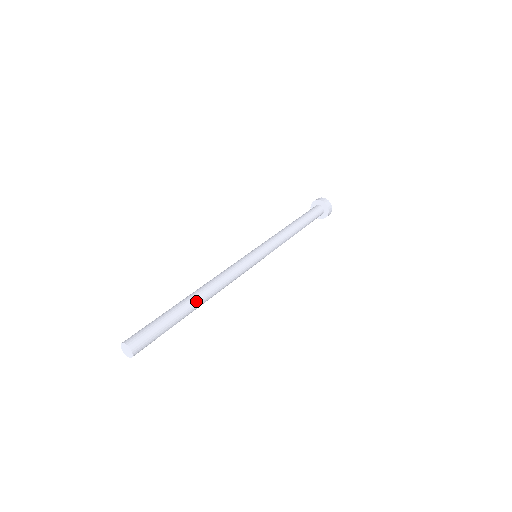
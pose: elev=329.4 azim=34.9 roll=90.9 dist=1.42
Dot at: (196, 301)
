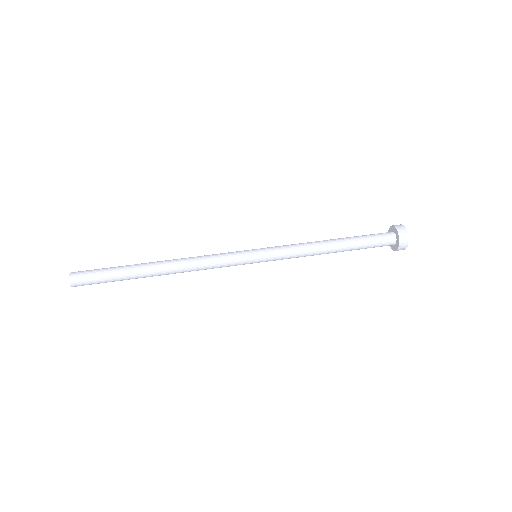
Dot at: (151, 265)
